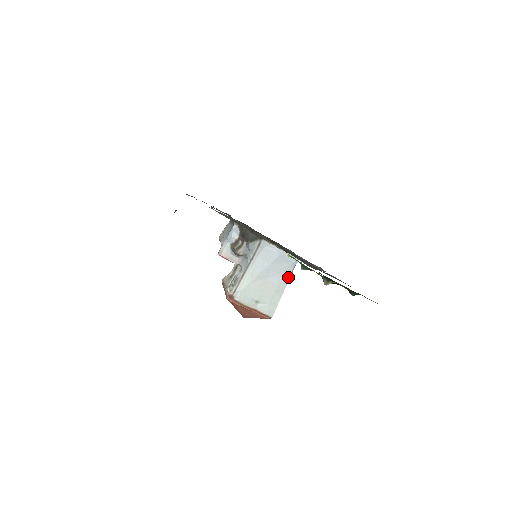
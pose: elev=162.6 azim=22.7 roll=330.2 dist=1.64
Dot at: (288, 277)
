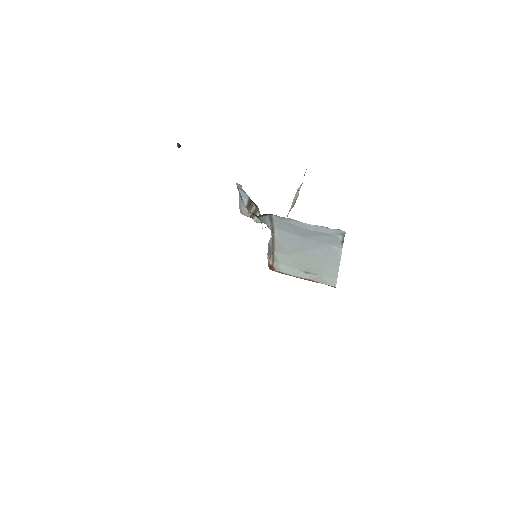
Dot at: (339, 248)
